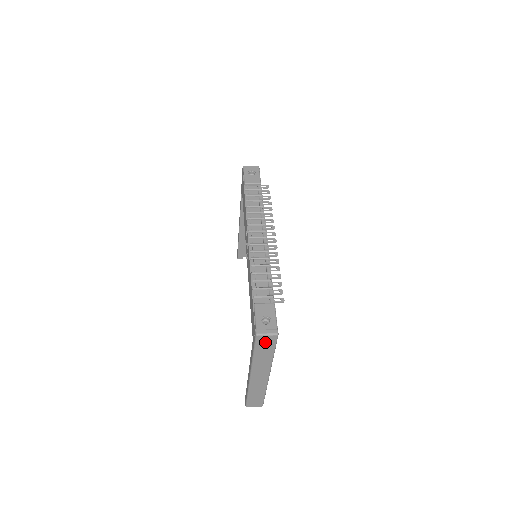
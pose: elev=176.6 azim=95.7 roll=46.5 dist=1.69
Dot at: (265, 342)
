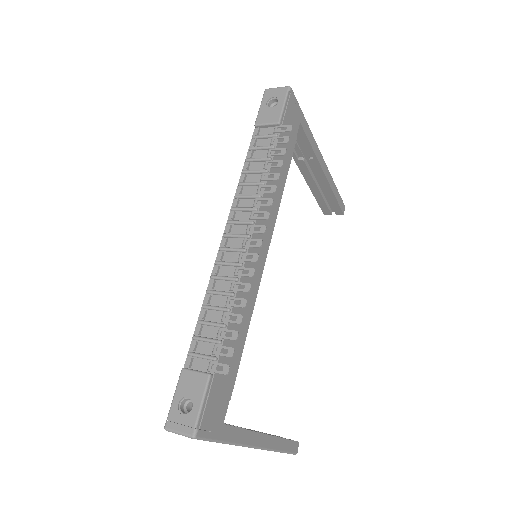
Dot at: occluded
